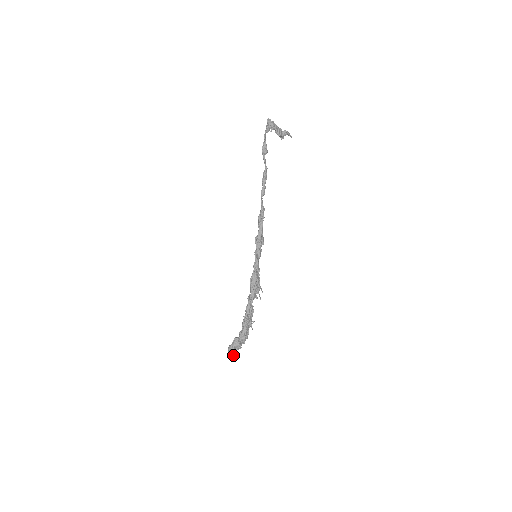
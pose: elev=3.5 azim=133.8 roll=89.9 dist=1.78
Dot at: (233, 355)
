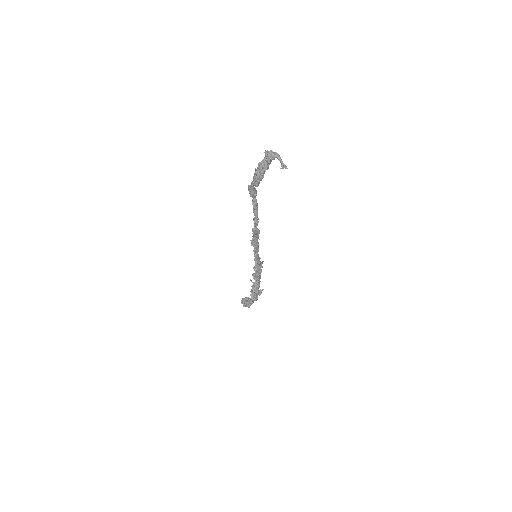
Dot at: occluded
